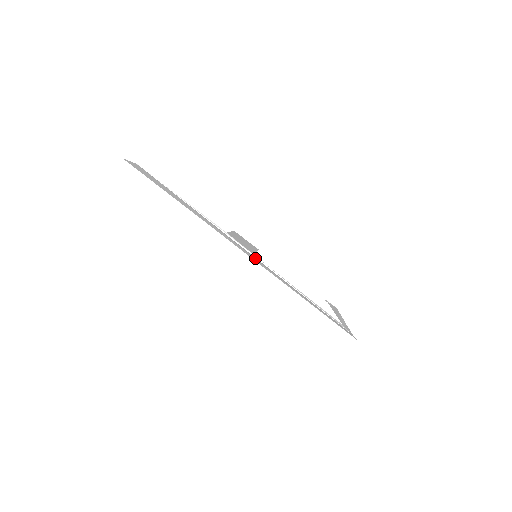
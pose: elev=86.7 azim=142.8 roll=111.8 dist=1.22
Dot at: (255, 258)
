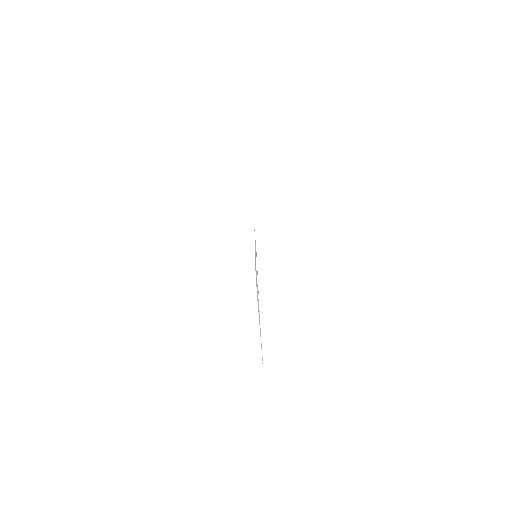
Dot at: occluded
